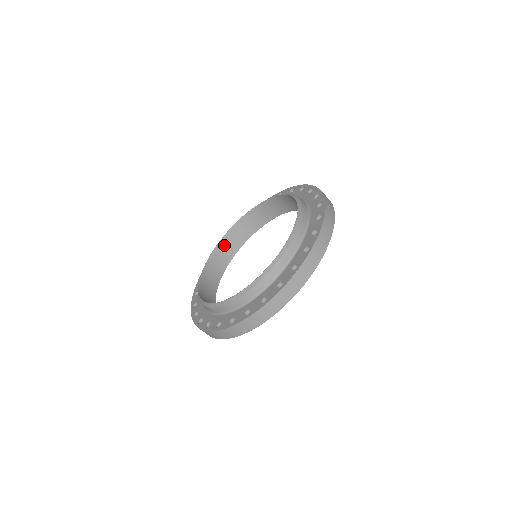
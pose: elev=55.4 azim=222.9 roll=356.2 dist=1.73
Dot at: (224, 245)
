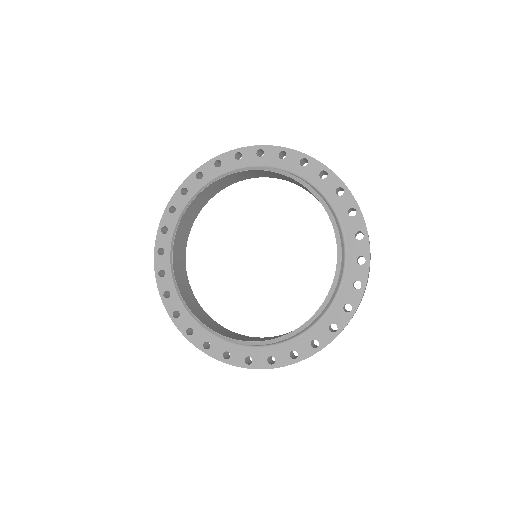
Dot at: (193, 206)
